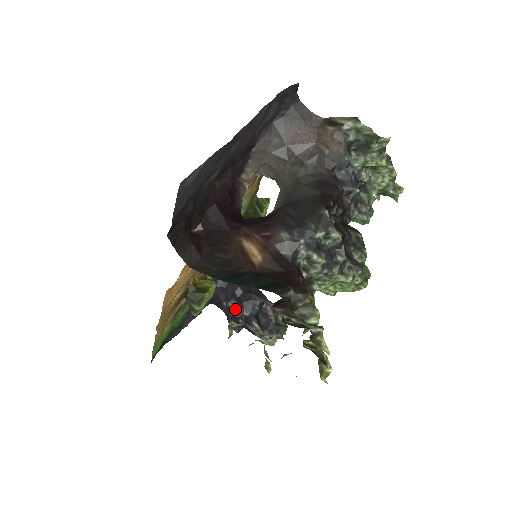
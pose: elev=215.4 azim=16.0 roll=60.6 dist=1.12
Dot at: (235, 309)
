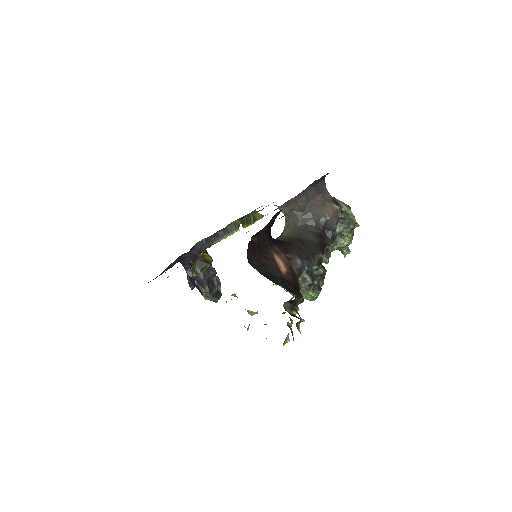
Dot at: occluded
